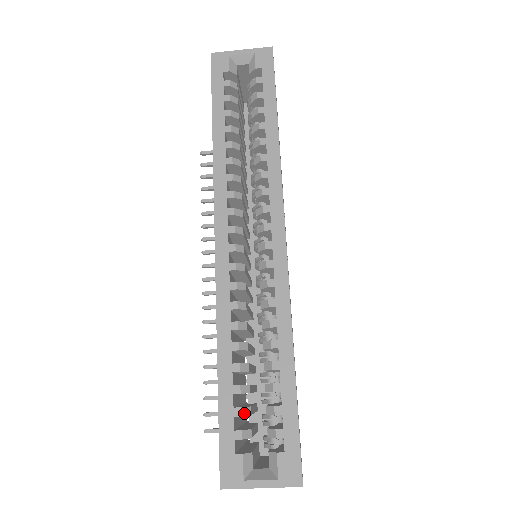
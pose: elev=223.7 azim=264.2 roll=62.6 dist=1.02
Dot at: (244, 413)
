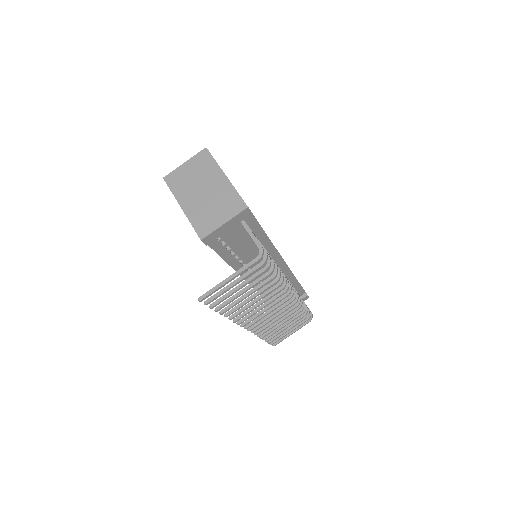
Dot at: occluded
